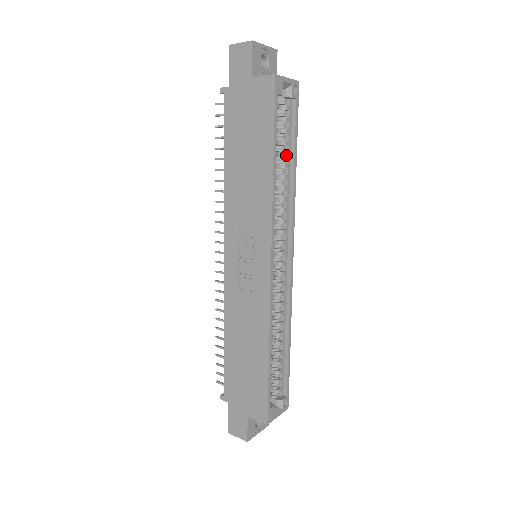
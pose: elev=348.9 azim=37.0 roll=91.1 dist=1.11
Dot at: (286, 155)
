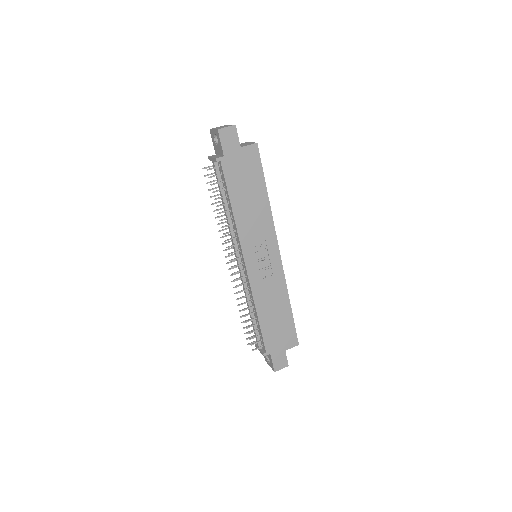
Dot at: occluded
